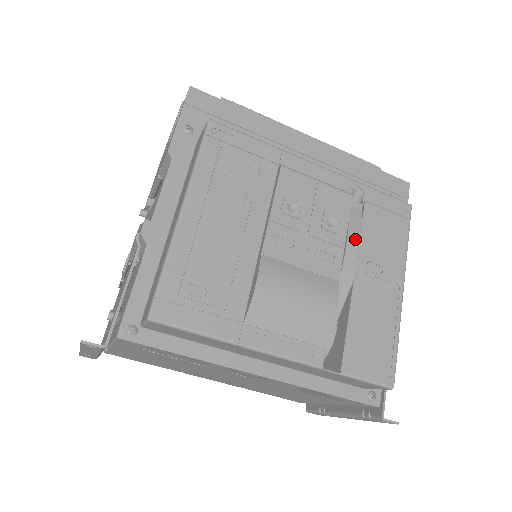
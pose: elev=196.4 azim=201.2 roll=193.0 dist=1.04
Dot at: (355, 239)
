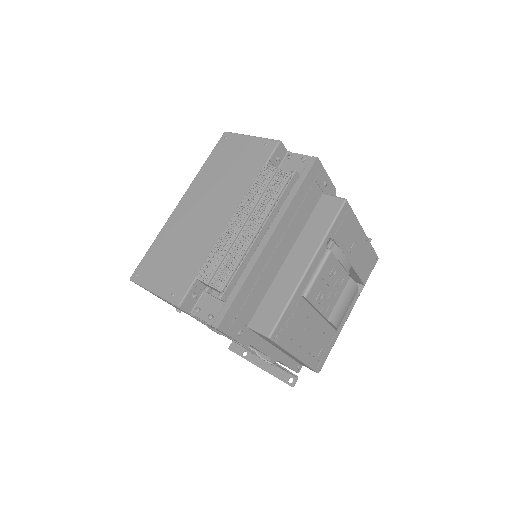
Dot at: (344, 259)
